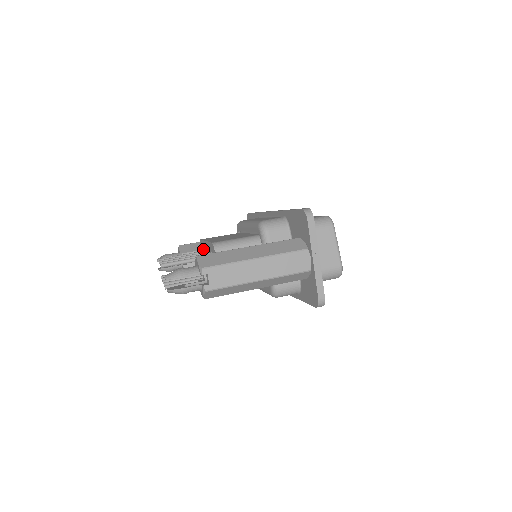
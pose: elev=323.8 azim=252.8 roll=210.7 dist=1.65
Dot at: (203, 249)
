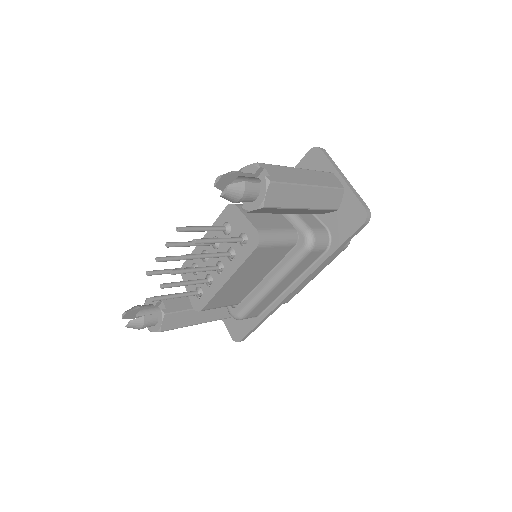
Dot at: occluded
